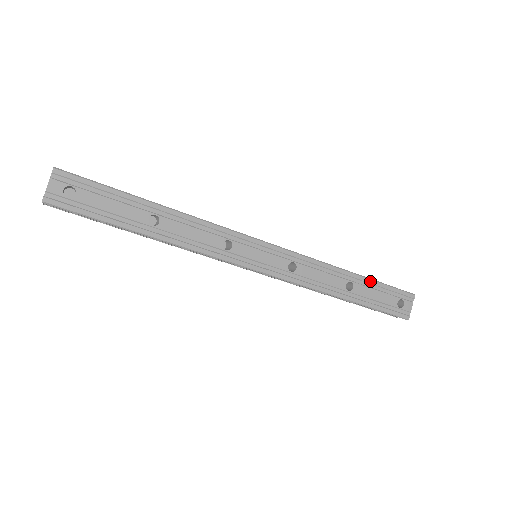
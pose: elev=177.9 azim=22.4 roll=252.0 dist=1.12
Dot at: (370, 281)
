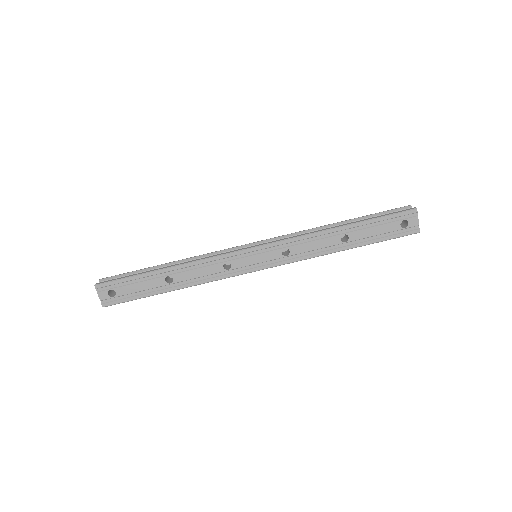
Dot at: (362, 223)
